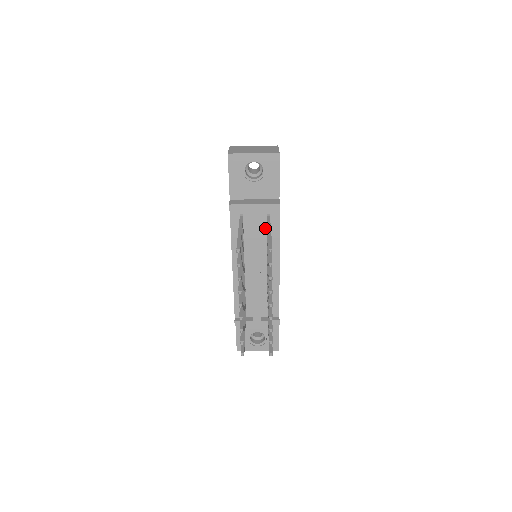
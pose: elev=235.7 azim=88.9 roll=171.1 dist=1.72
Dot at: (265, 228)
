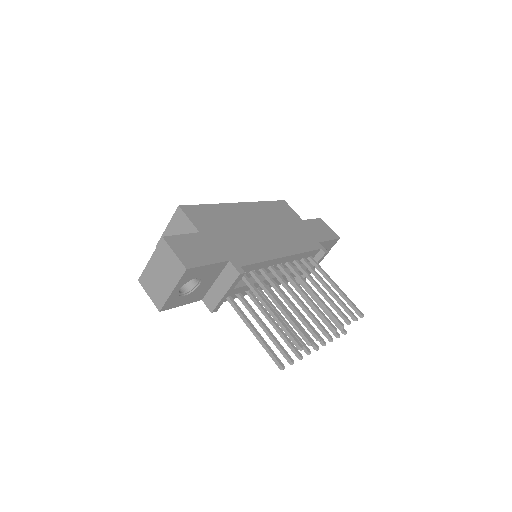
Dot at: (248, 275)
